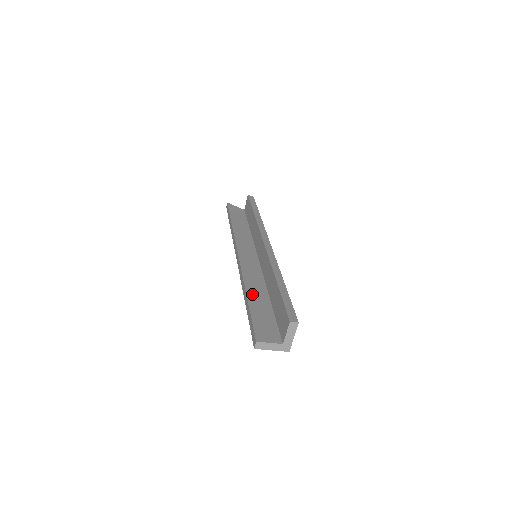
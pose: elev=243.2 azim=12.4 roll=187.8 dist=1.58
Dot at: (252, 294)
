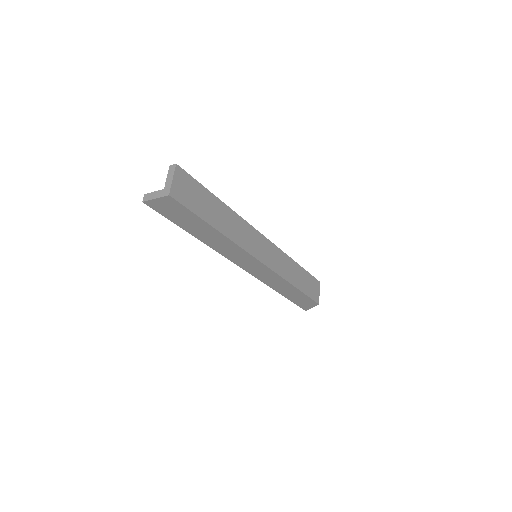
Dot at: occluded
